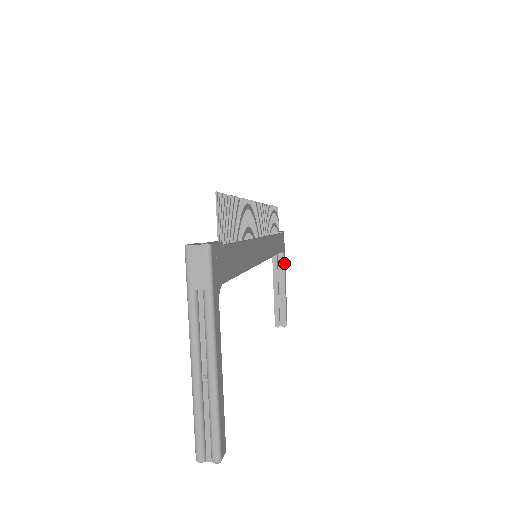
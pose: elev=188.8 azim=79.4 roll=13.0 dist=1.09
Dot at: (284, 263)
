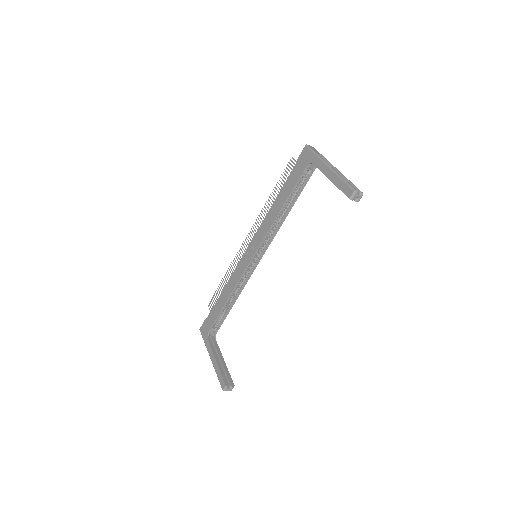
Dot at: (217, 344)
